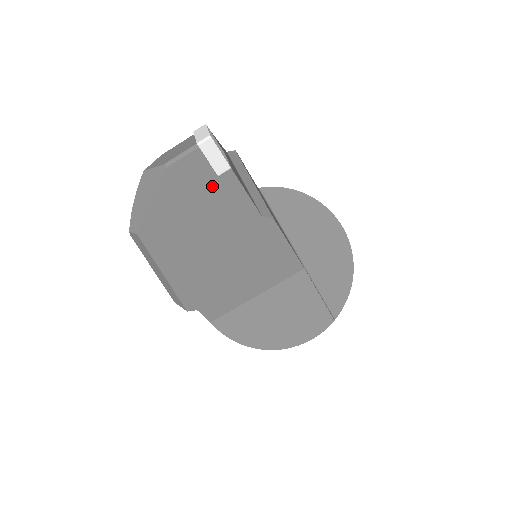
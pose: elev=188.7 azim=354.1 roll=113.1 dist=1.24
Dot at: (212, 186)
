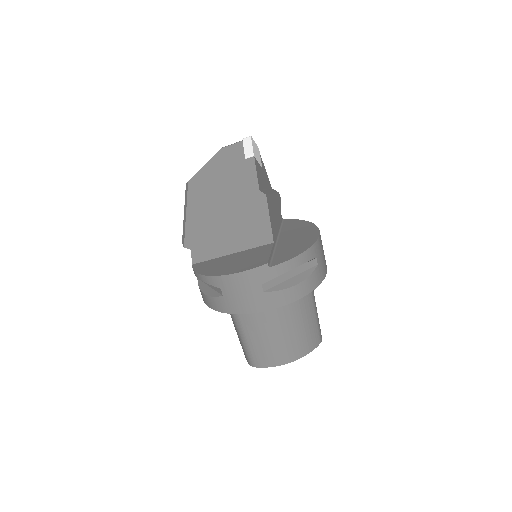
Dot at: (240, 164)
